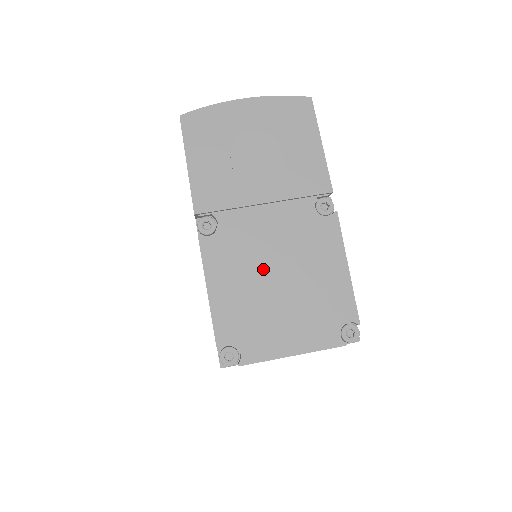
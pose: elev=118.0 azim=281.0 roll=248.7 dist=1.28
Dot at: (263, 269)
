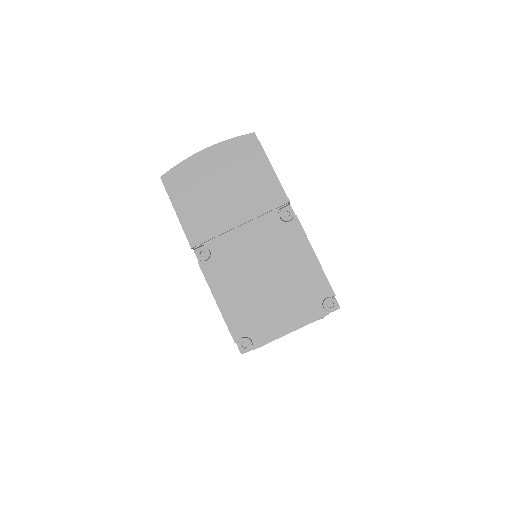
Dot at: (252, 275)
